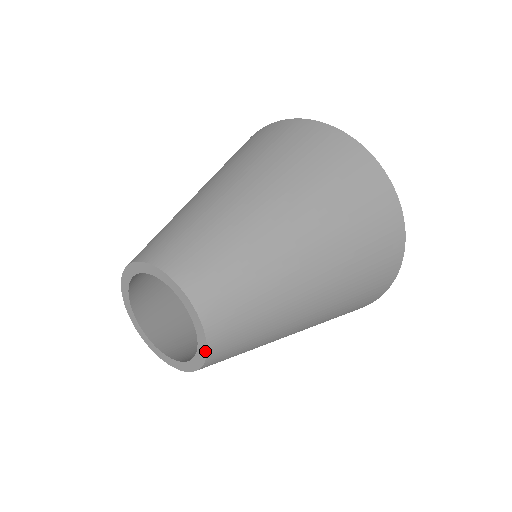
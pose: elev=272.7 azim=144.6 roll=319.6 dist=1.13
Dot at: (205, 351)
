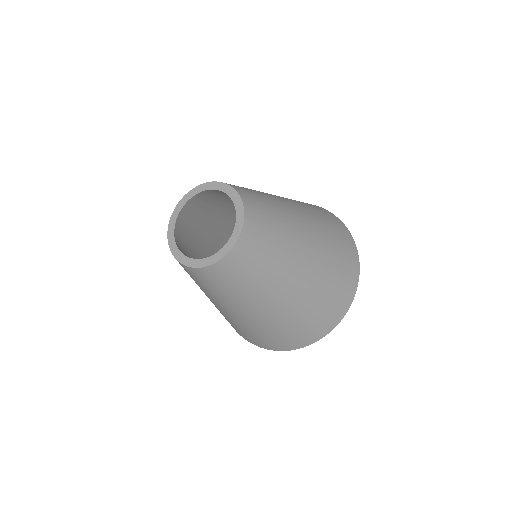
Dot at: (232, 246)
